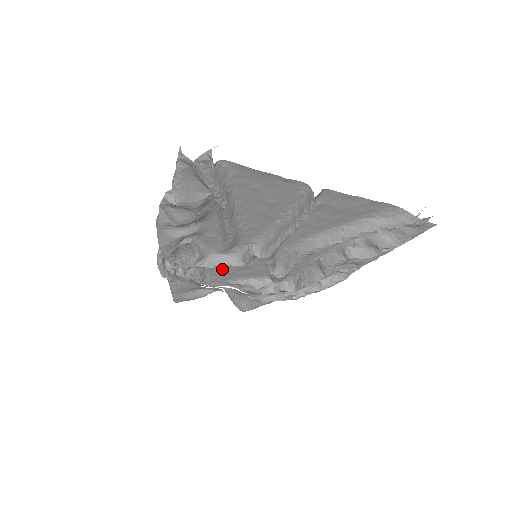
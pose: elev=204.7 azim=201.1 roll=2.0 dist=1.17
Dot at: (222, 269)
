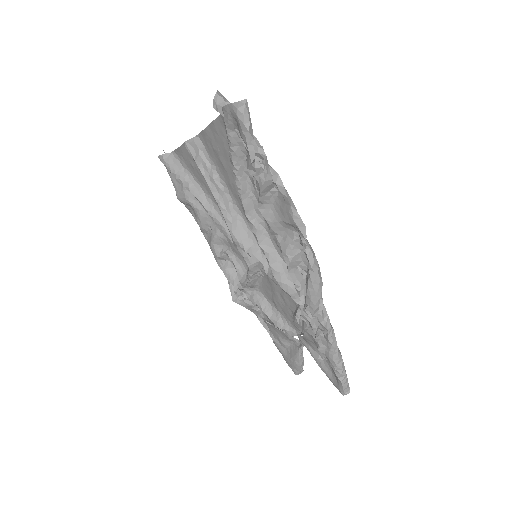
Dot at: (273, 297)
